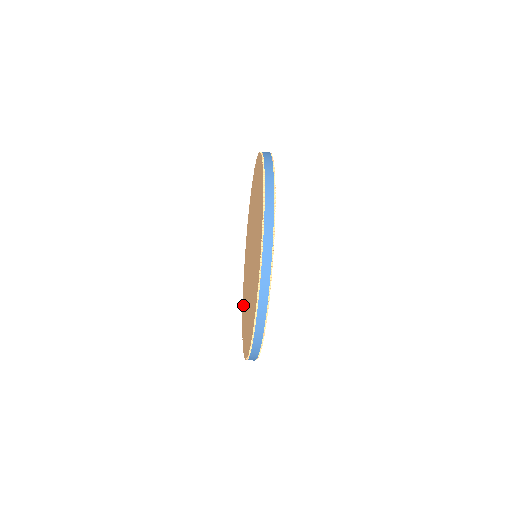
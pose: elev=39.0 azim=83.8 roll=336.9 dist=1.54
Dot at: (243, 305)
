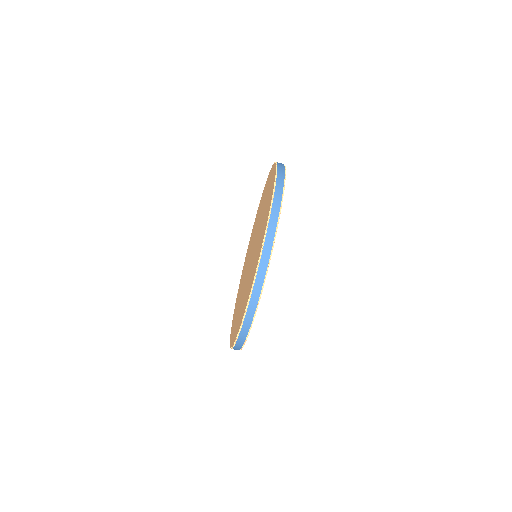
Dot at: (233, 333)
